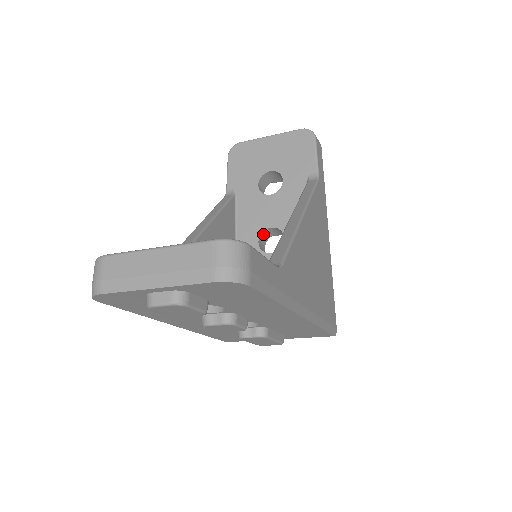
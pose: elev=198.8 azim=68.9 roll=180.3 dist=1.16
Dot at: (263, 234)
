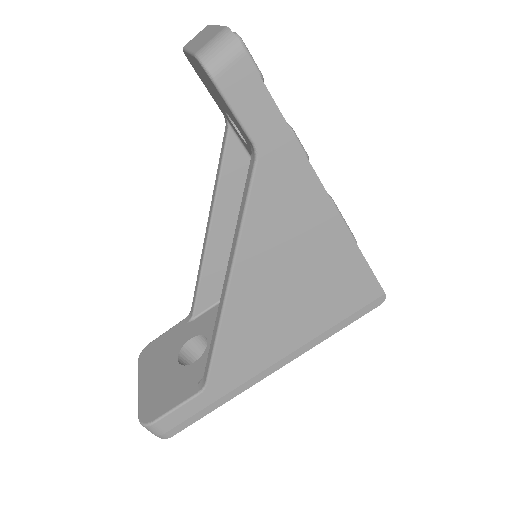
Dot at: occluded
